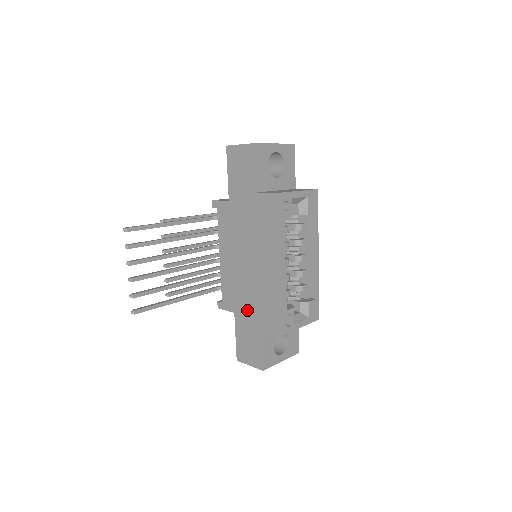
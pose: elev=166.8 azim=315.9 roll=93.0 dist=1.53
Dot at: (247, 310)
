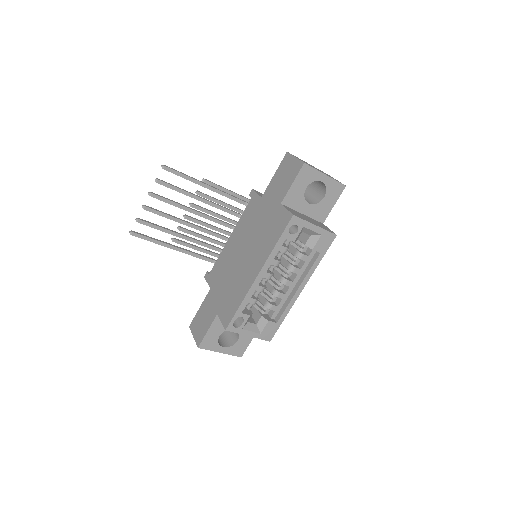
Dot at: (218, 292)
